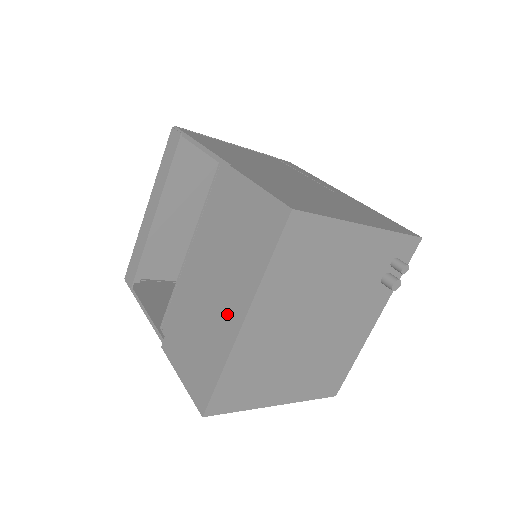
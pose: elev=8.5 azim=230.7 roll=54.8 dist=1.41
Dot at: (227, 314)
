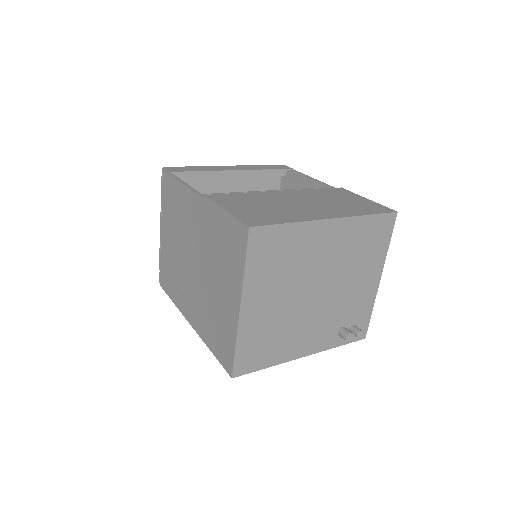
Dot at: (314, 212)
